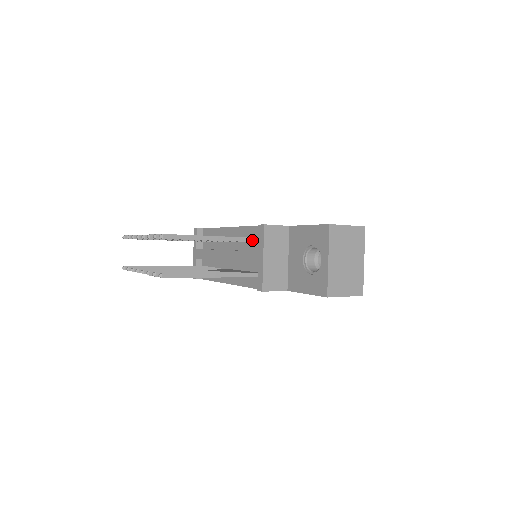
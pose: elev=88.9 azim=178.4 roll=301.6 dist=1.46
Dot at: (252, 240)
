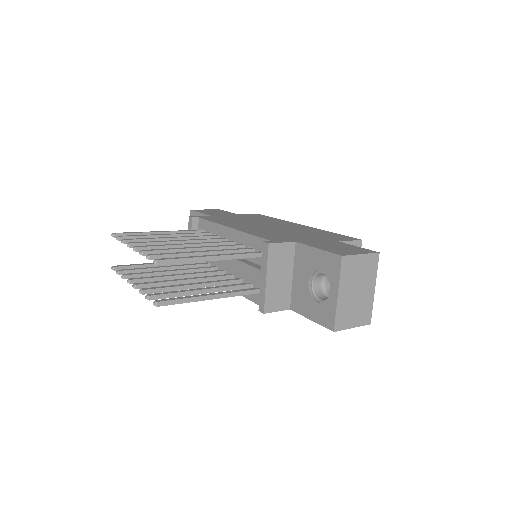
Dot at: (254, 255)
